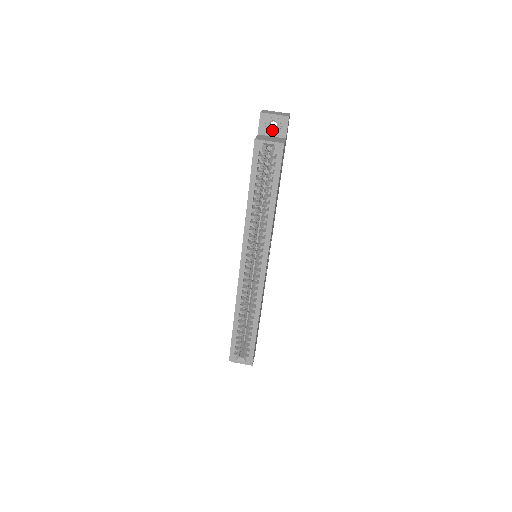
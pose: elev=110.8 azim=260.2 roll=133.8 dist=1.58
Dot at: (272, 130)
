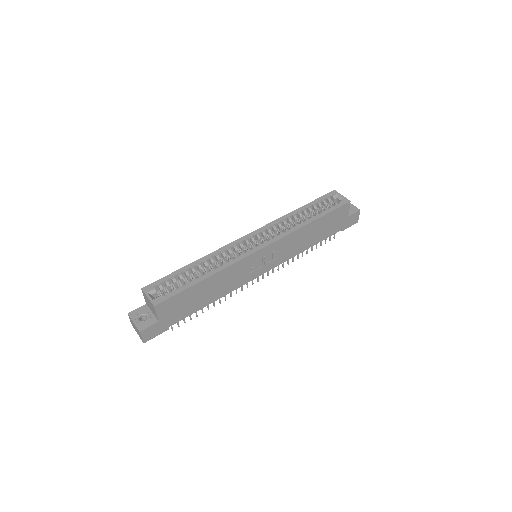
Dot at: occluded
